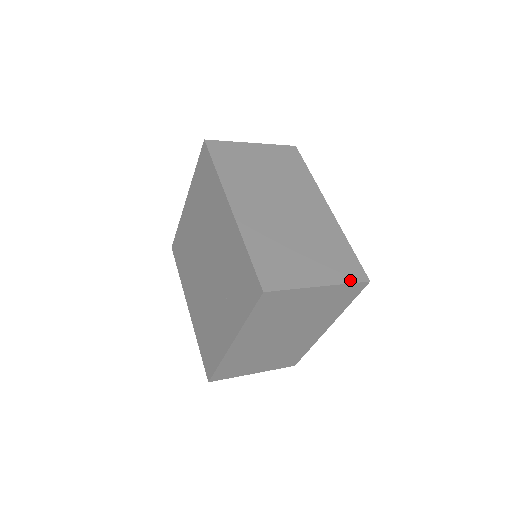
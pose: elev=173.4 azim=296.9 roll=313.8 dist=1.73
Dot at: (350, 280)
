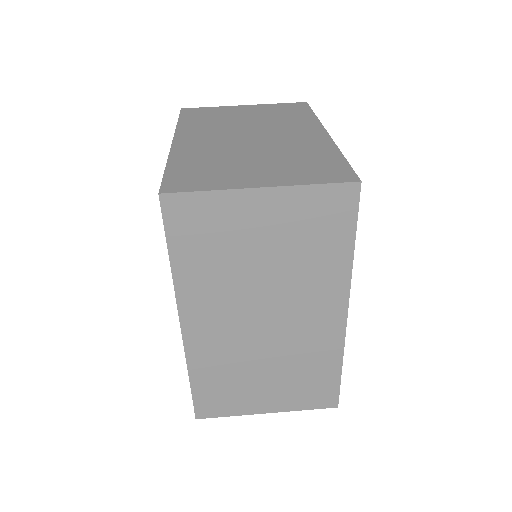
Dot at: (311, 407)
